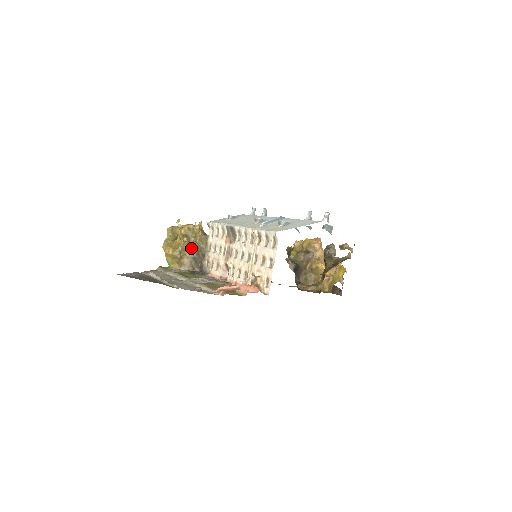
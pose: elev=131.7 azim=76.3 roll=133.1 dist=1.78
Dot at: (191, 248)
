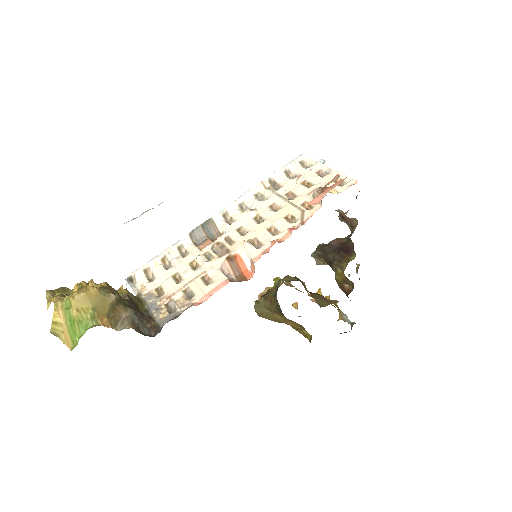
Dot at: (121, 299)
